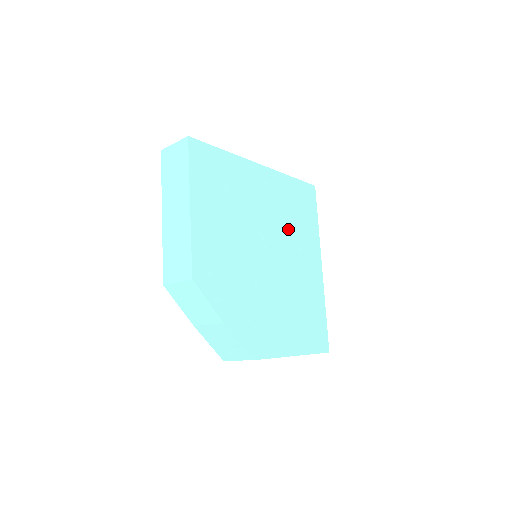
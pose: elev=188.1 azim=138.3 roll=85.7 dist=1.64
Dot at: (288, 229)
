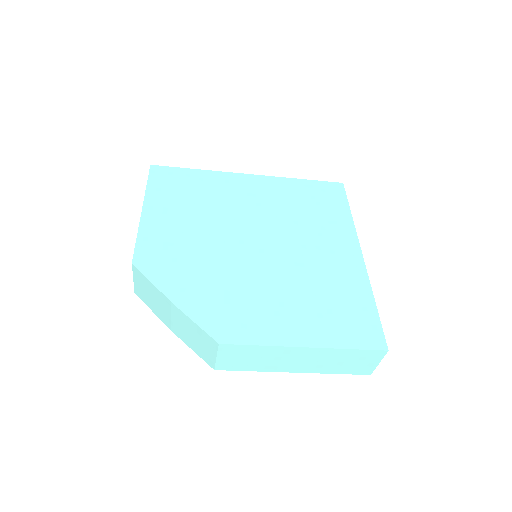
Dot at: (293, 221)
